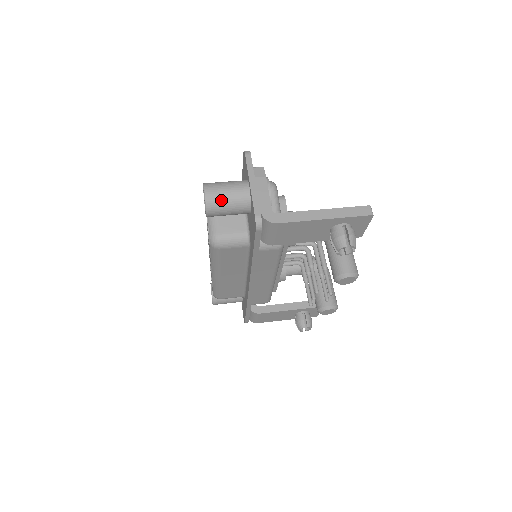
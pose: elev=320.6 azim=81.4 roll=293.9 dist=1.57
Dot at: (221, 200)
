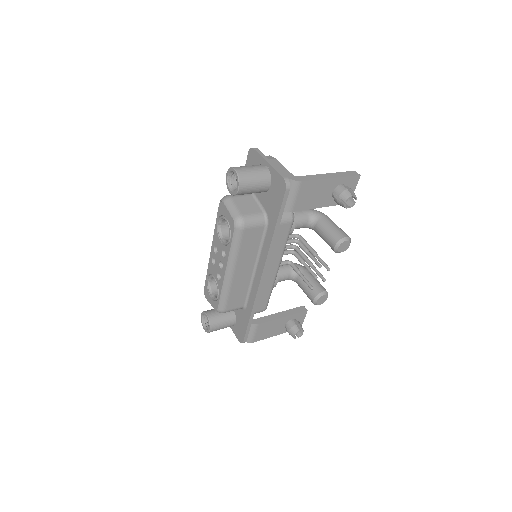
Dot at: (250, 175)
